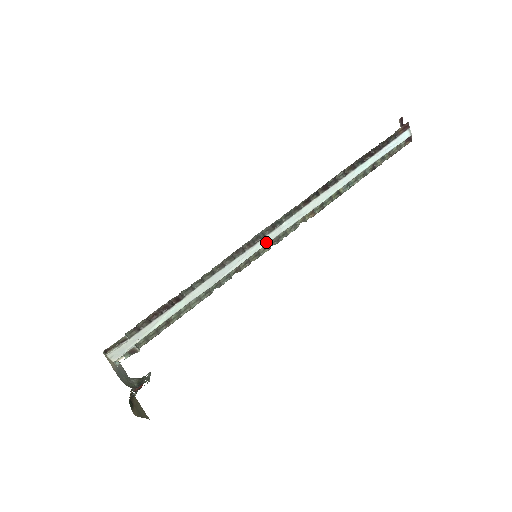
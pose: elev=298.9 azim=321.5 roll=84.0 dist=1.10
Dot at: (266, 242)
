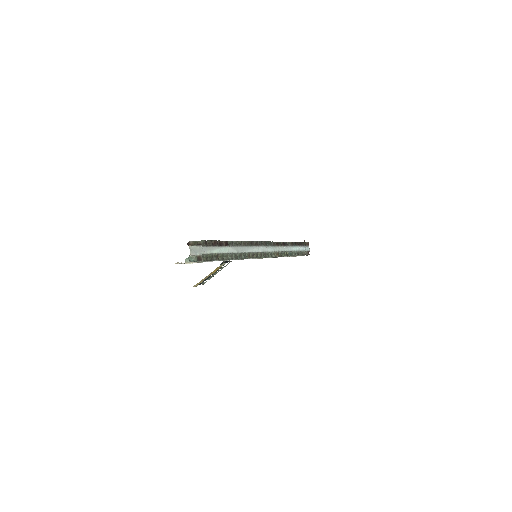
Dot at: (262, 250)
